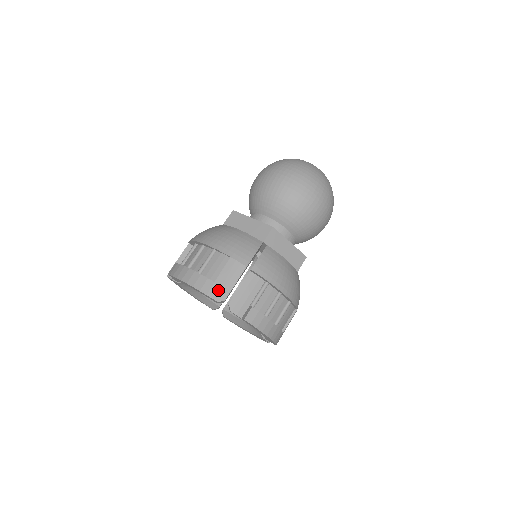
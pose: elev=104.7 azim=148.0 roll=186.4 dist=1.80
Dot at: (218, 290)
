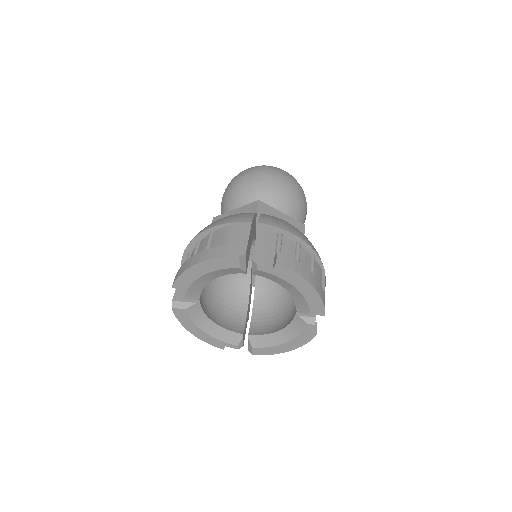
Dot at: (234, 248)
